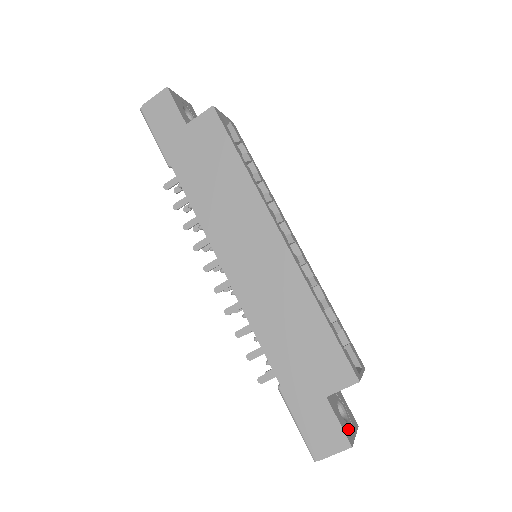
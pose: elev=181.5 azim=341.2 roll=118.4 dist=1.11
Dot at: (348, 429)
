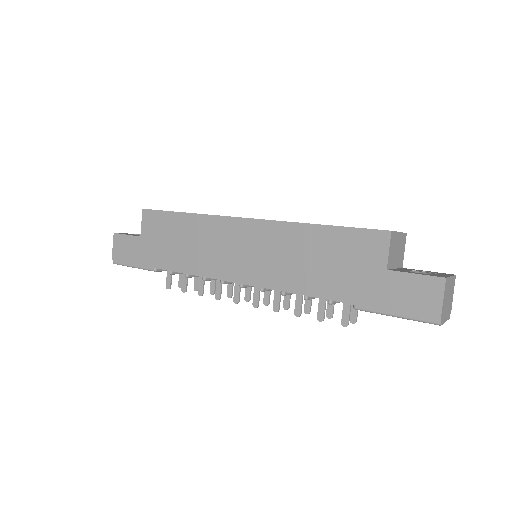
Dot at: (434, 275)
